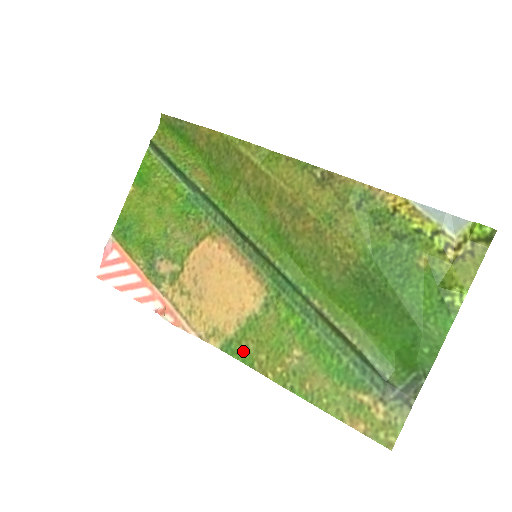
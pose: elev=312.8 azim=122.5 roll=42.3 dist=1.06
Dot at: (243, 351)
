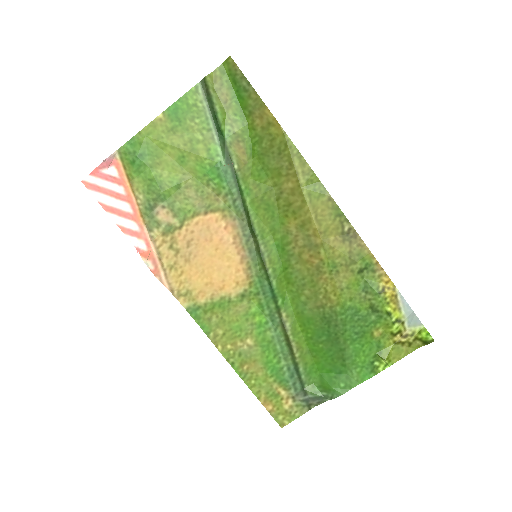
Dot at: (205, 320)
